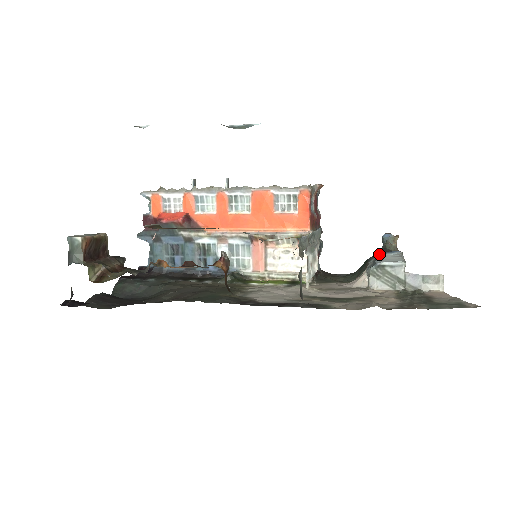
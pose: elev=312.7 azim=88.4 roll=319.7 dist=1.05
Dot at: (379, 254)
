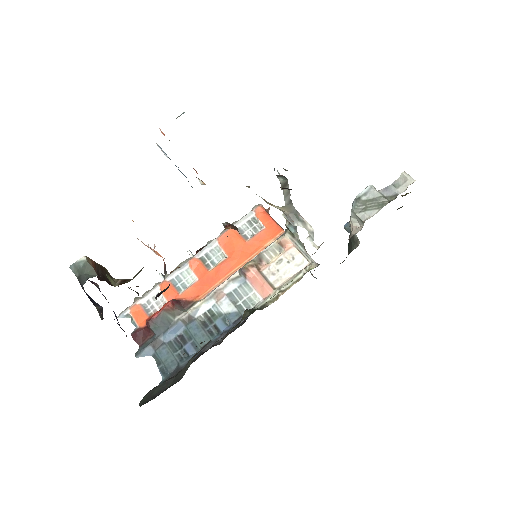
Dot at: occluded
